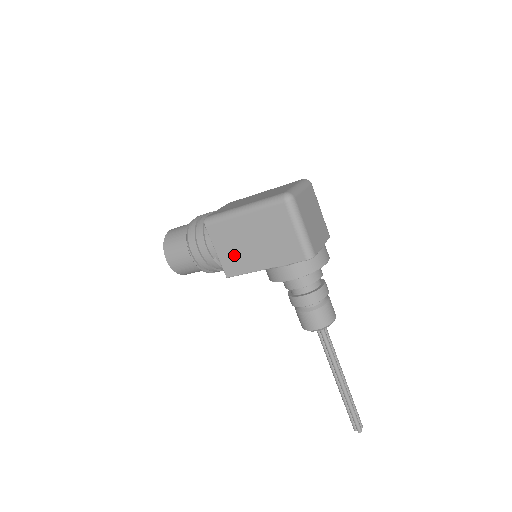
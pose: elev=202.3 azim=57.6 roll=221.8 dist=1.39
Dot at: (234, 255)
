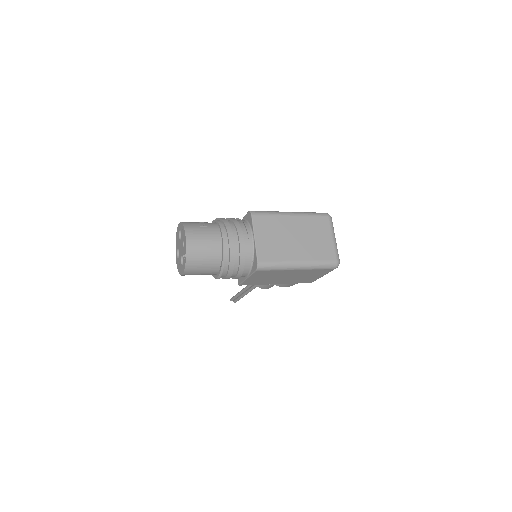
Dot at: (261, 280)
